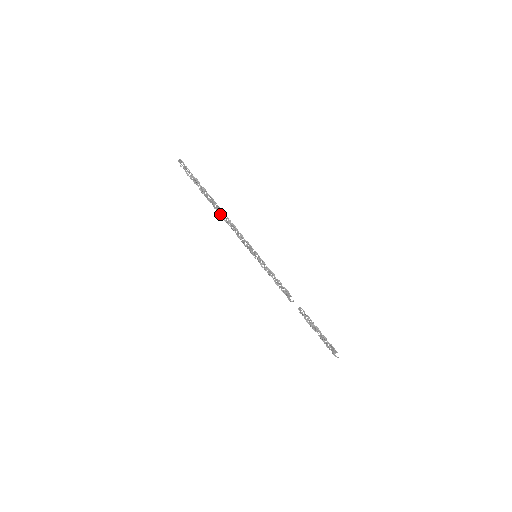
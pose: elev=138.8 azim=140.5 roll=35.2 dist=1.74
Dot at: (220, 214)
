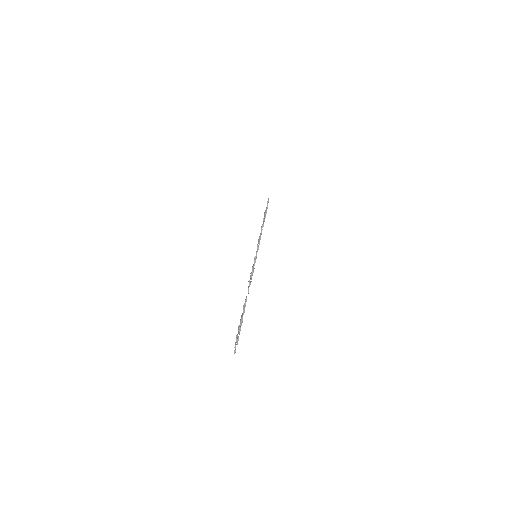
Dot at: occluded
